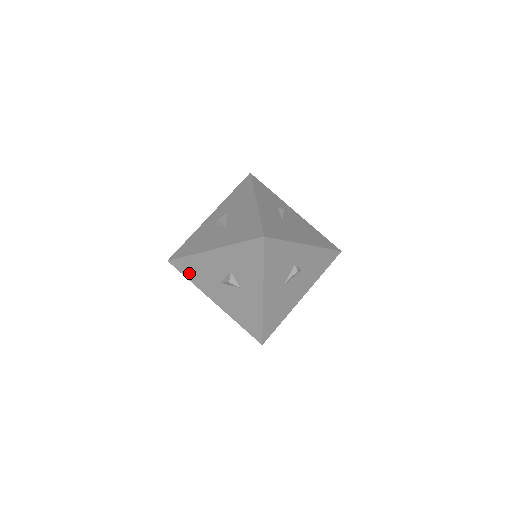
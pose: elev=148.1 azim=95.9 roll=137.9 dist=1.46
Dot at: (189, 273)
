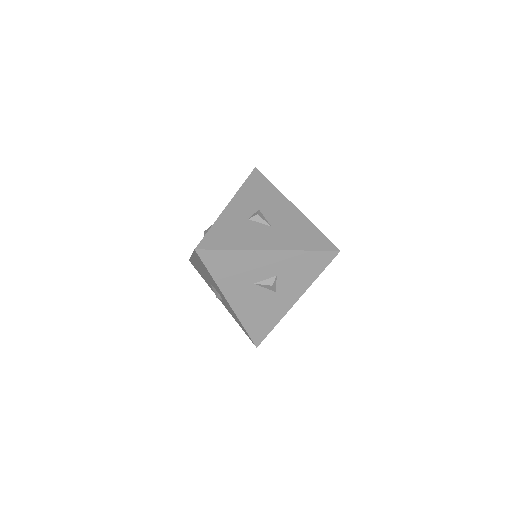
Dot at: (218, 268)
